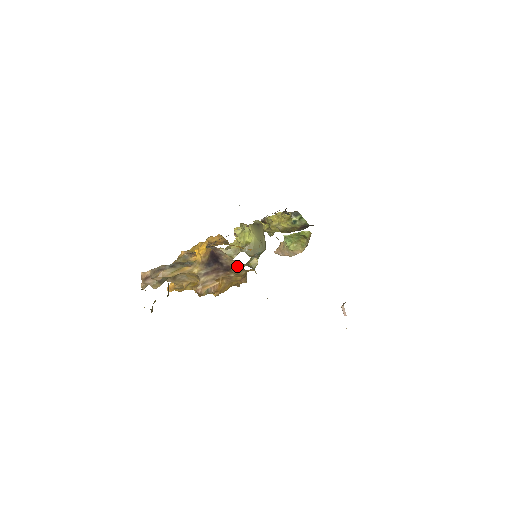
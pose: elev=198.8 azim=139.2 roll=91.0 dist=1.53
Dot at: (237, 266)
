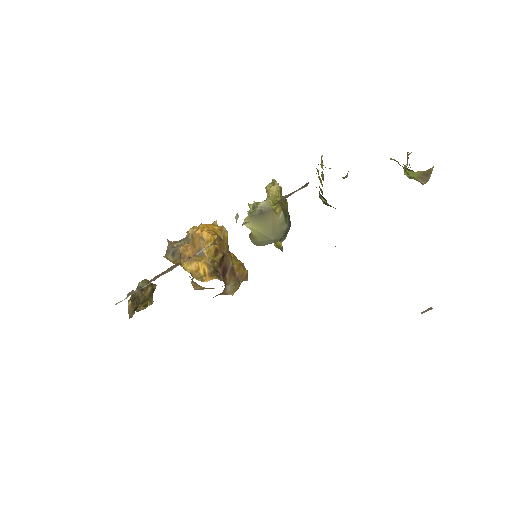
Dot at: occluded
